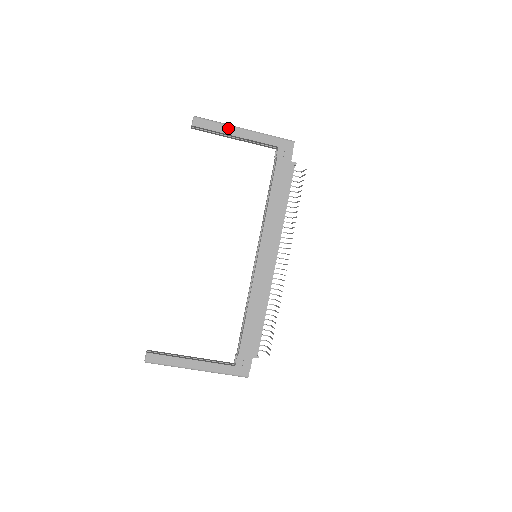
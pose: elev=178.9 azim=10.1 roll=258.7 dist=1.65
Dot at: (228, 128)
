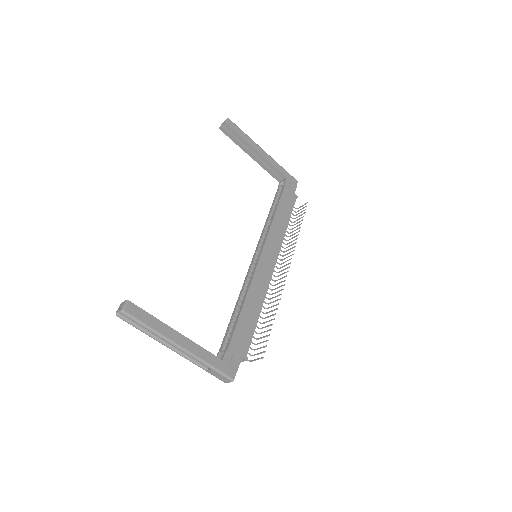
Dot at: (252, 142)
